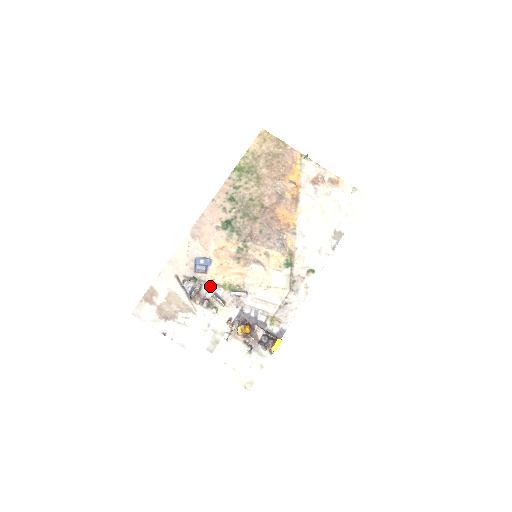
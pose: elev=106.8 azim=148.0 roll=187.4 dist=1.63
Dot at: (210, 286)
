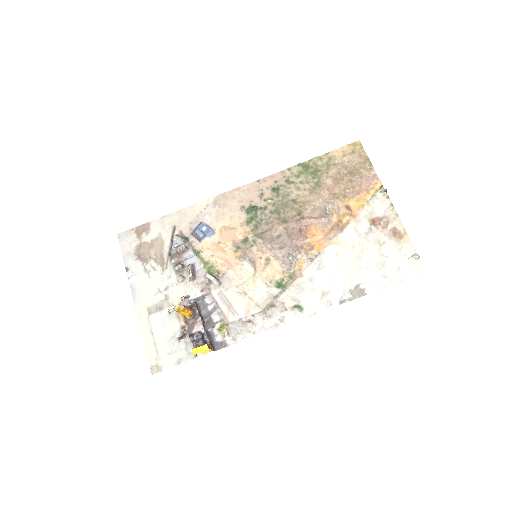
Dot at: (195, 255)
